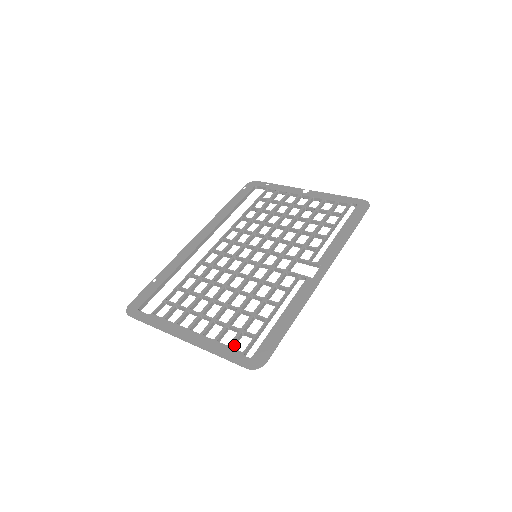
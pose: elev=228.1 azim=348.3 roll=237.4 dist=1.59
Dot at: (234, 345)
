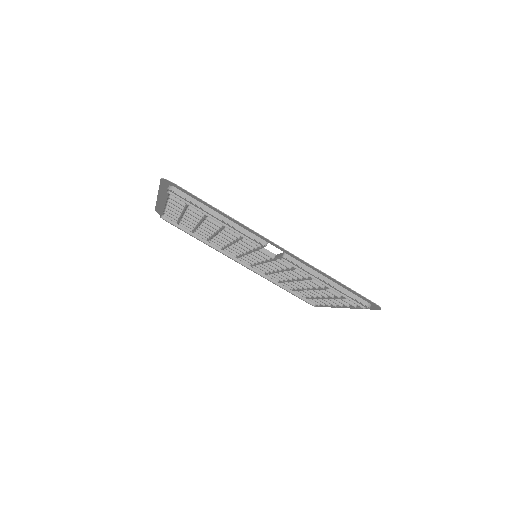
Dot at: (174, 197)
